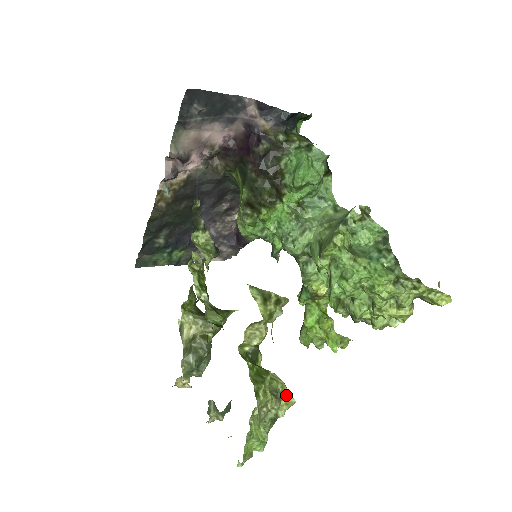
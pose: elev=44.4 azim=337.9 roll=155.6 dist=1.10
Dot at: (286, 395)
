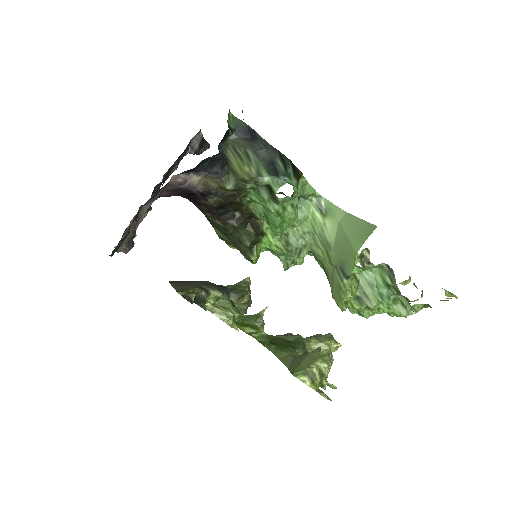
Dot at: (333, 345)
